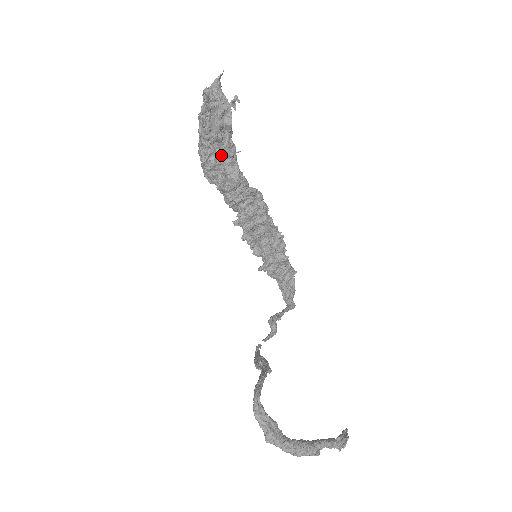
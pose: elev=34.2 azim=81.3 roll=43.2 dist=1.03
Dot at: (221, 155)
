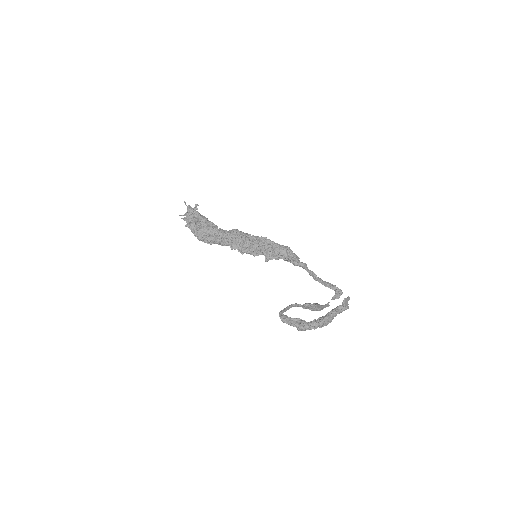
Dot at: (202, 230)
